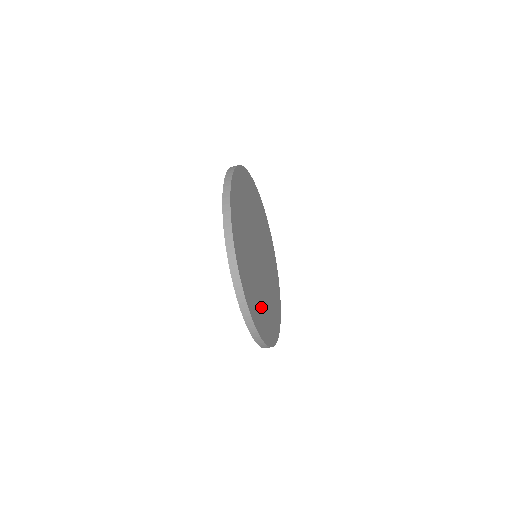
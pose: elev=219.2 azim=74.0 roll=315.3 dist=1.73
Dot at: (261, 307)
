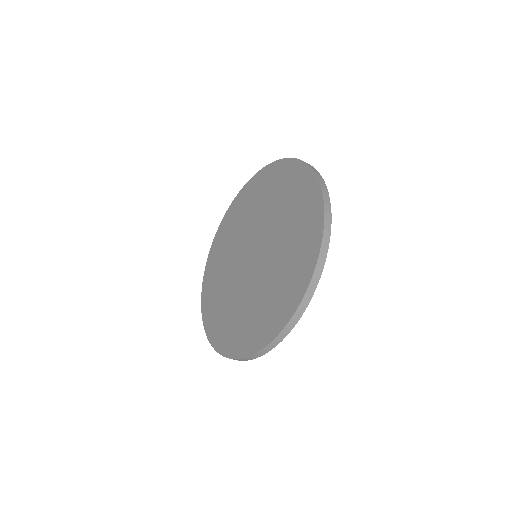
Dot at: occluded
